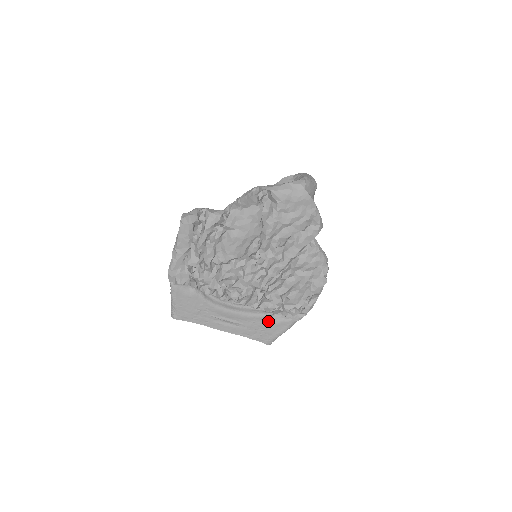
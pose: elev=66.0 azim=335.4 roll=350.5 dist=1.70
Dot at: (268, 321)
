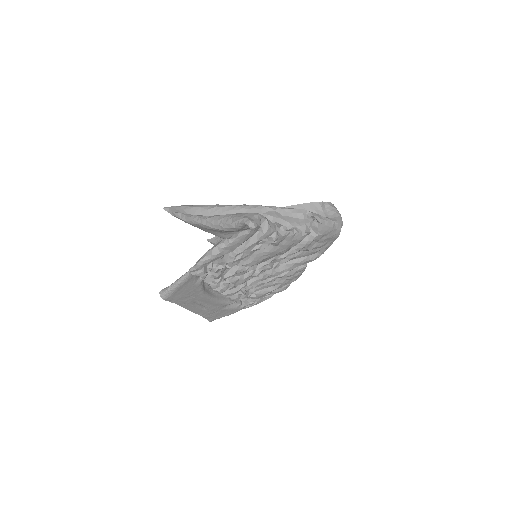
Dot at: (227, 307)
